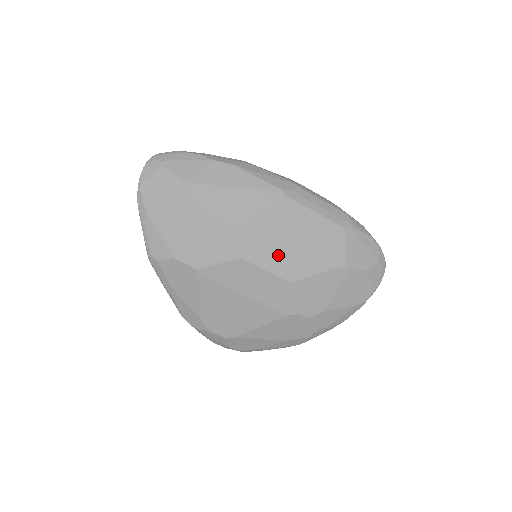
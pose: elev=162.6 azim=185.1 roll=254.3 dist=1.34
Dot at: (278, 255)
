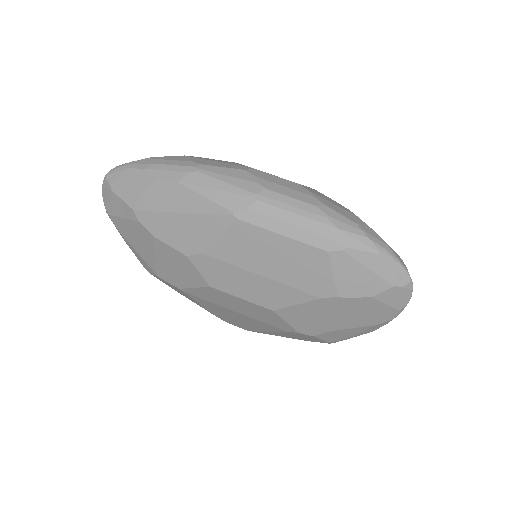
Dot at: (248, 284)
